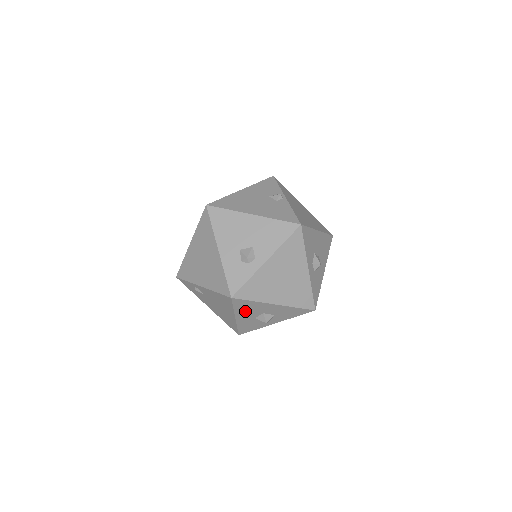
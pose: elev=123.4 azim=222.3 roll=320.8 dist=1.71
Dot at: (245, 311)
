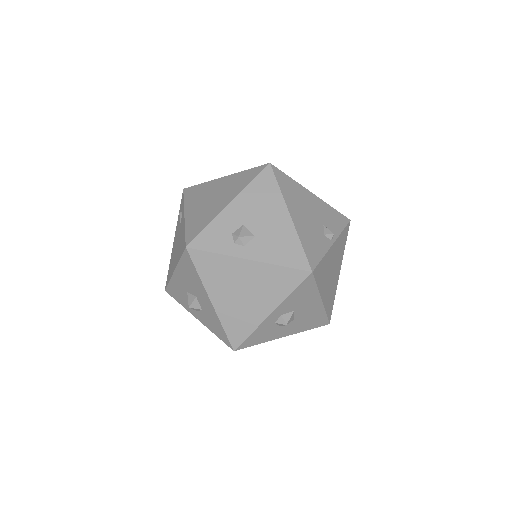
Dot at: (186, 275)
